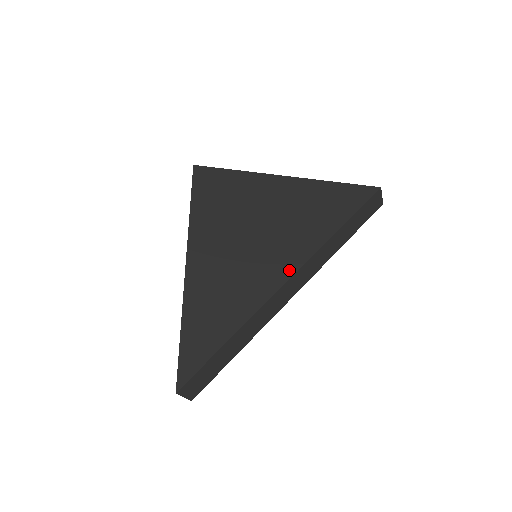
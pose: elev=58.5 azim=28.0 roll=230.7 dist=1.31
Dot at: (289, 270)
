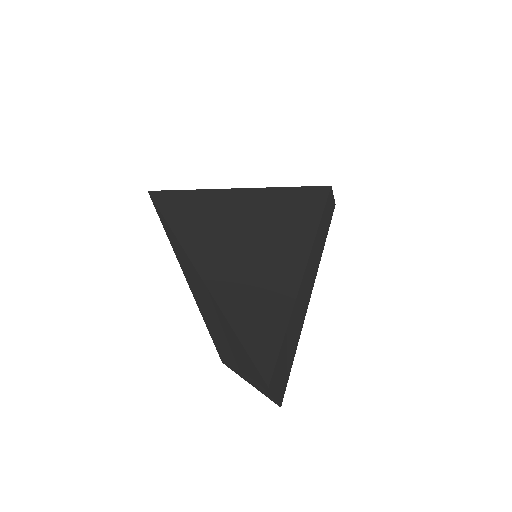
Dot at: (303, 249)
